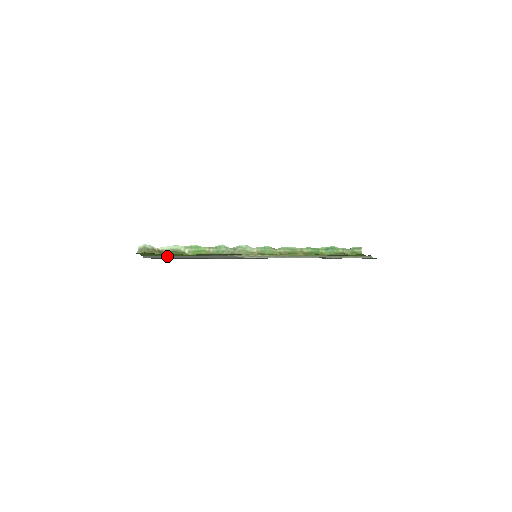
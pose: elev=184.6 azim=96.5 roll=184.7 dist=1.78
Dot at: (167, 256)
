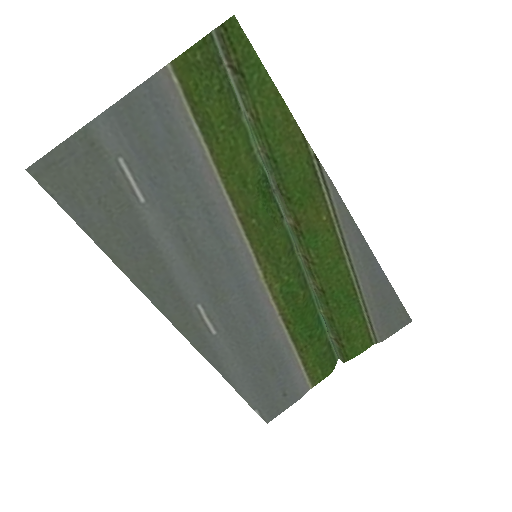
Dot at: (180, 116)
